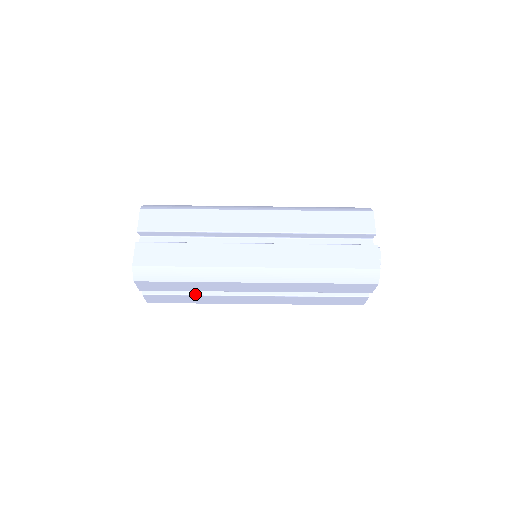
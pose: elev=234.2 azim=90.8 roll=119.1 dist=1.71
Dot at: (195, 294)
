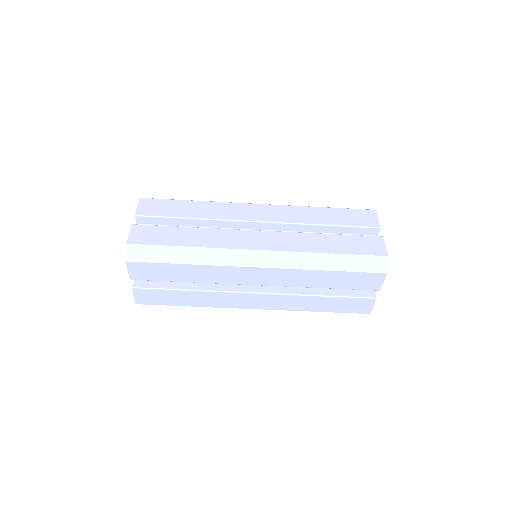
Dot at: (190, 289)
